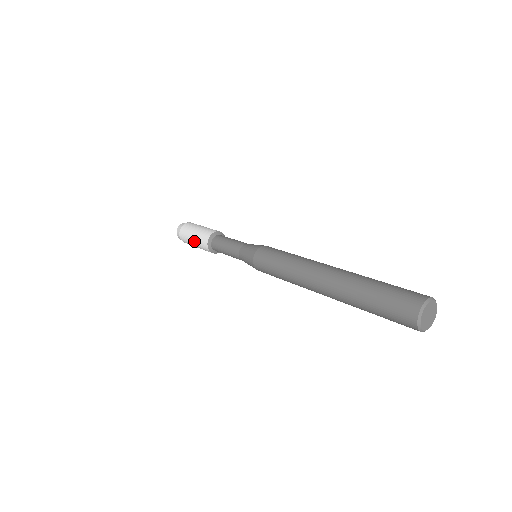
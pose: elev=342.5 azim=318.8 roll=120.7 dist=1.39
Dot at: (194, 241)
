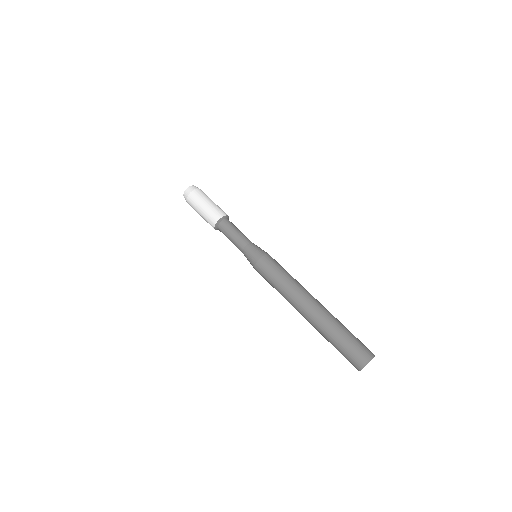
Dot at: (201, 216)
